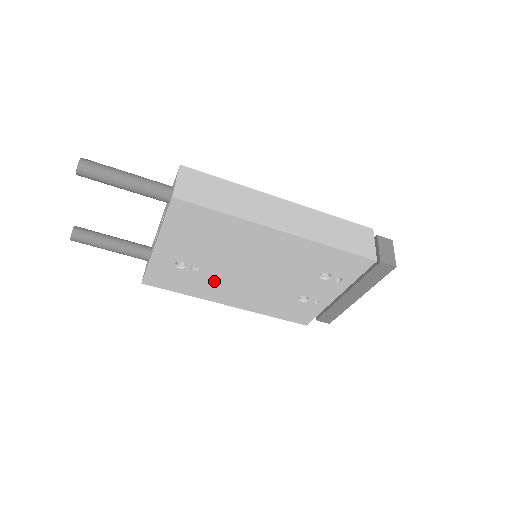
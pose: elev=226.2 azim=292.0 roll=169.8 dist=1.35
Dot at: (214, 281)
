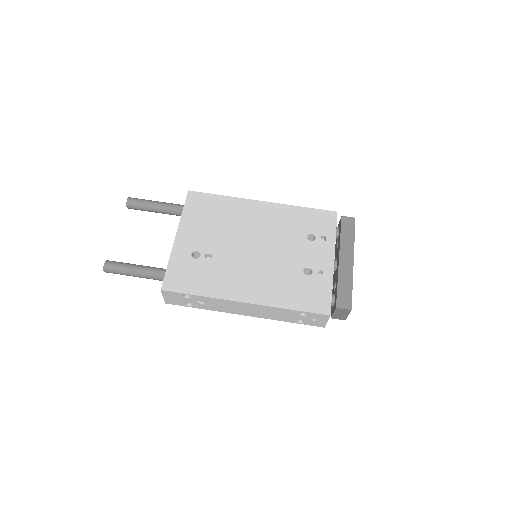
Dot at: (226, 268)
